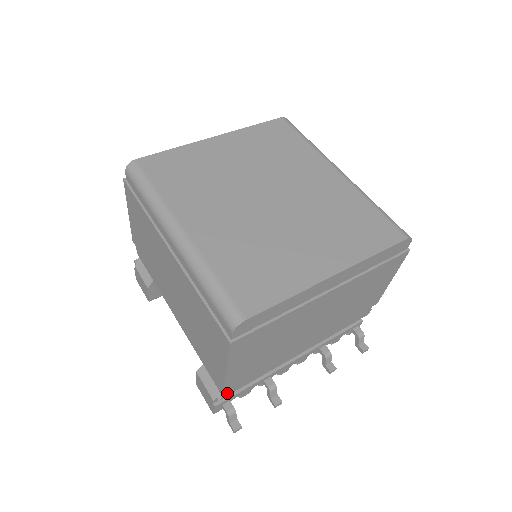
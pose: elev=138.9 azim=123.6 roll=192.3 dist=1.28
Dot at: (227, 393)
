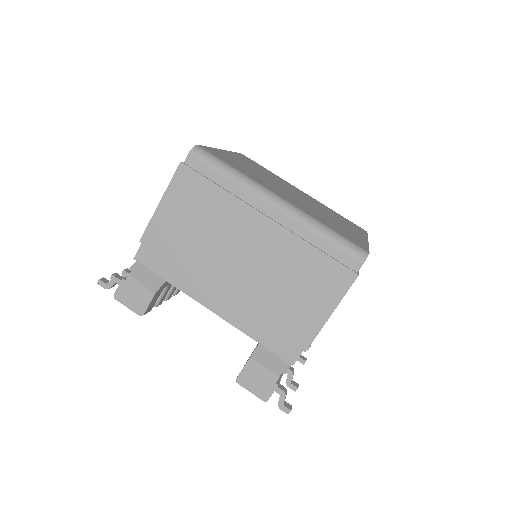
Dot at: (293, 363)
